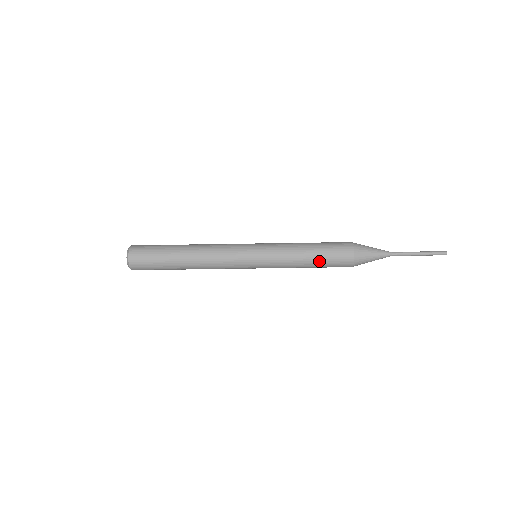
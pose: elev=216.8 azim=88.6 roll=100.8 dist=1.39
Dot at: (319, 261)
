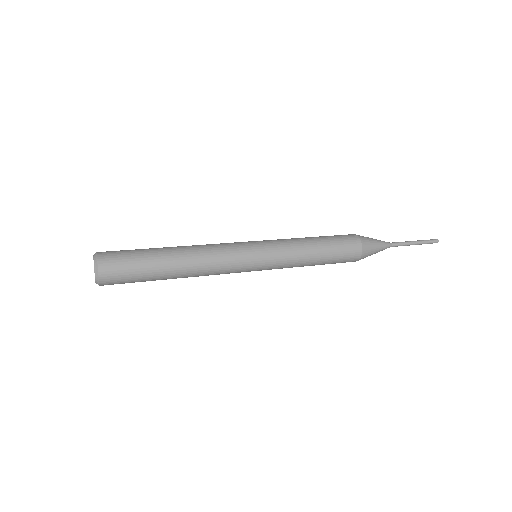
Dot at: (328, 255)
